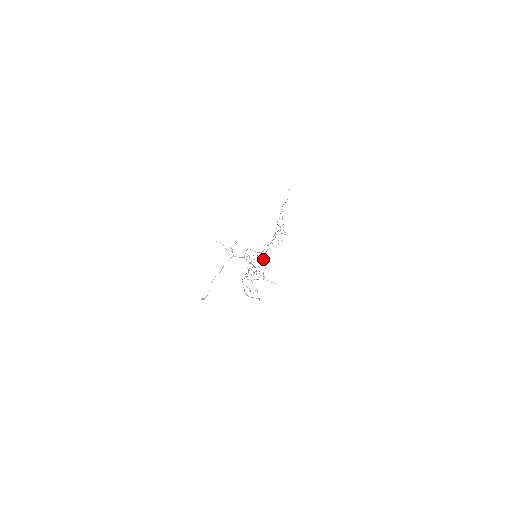
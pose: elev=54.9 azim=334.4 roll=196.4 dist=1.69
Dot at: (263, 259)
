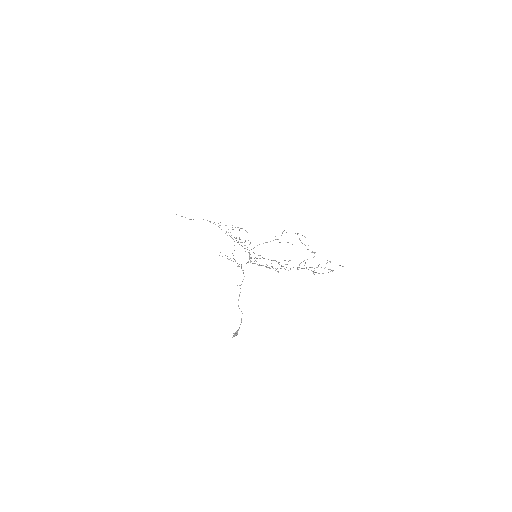
Dot at: occluded
